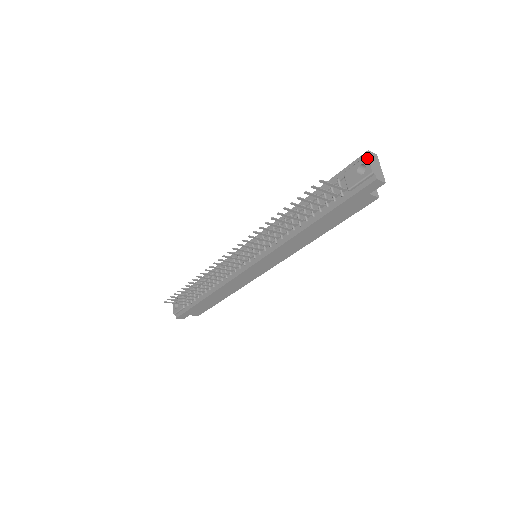
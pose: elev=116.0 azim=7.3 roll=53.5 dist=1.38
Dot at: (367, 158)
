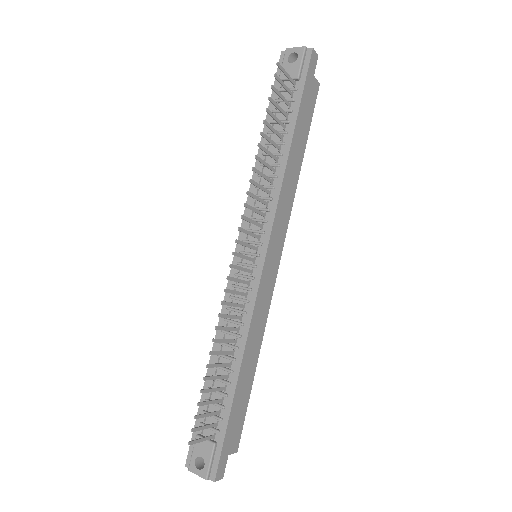
Dot at: (288, 49)
